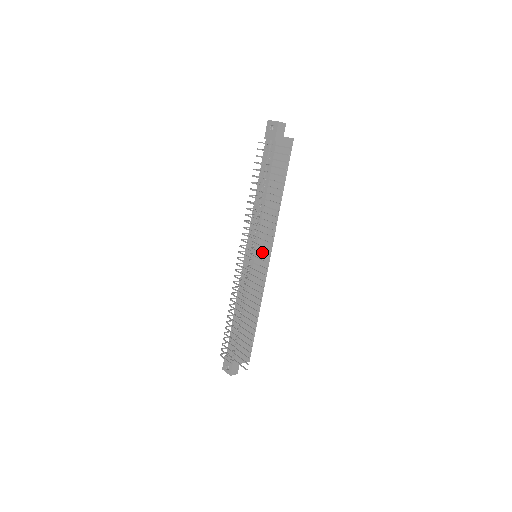
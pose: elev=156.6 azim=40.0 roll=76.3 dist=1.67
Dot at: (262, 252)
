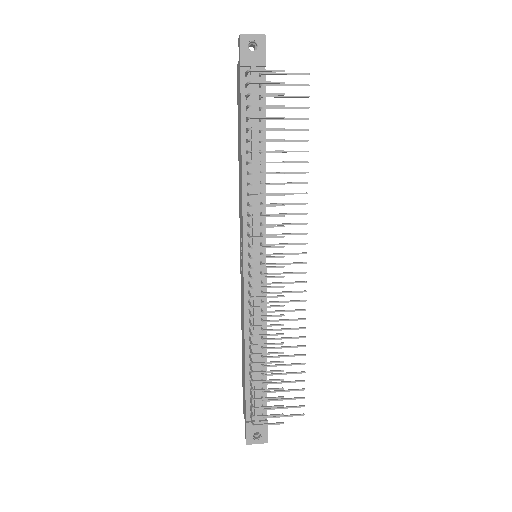
Dot at: occluded
